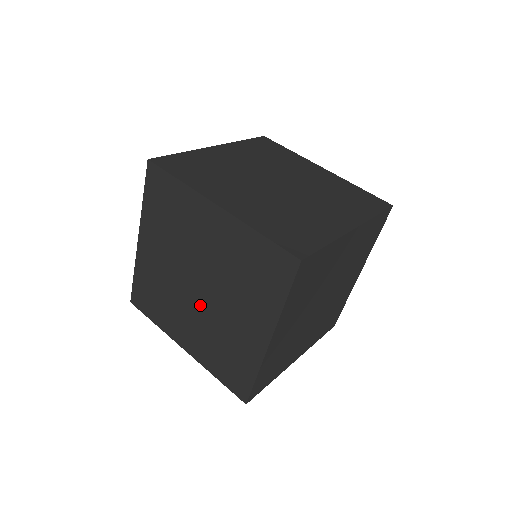
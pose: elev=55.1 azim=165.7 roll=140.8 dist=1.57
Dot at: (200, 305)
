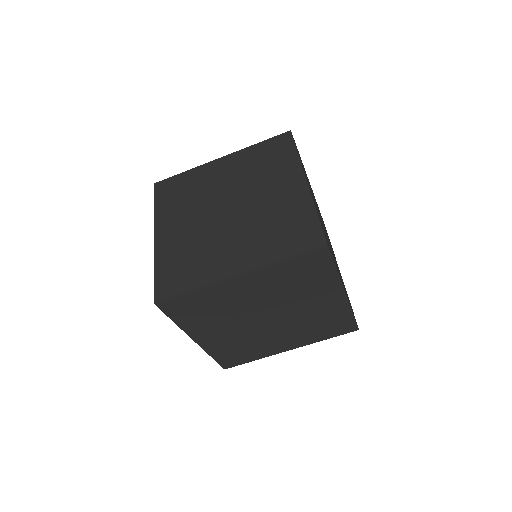
Dot at: (212, 220)
